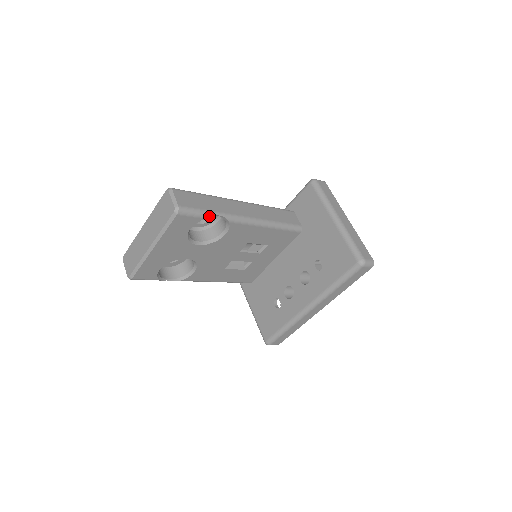
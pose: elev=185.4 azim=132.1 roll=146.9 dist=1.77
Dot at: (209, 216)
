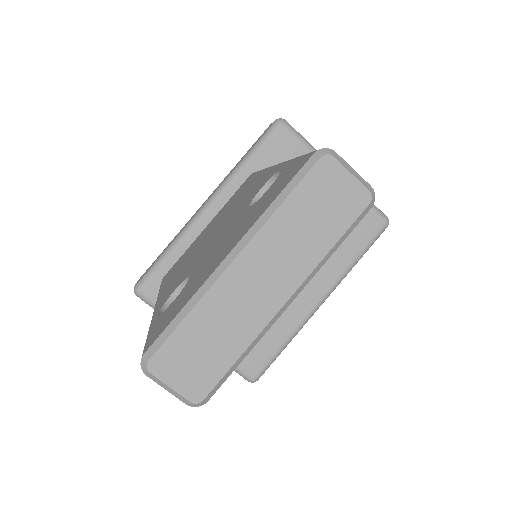
Dot at: occluded
